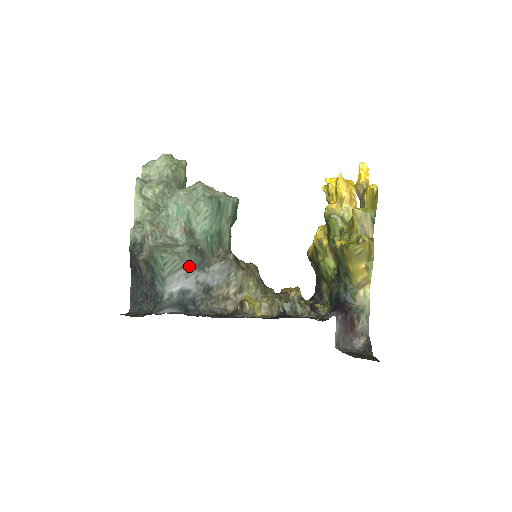
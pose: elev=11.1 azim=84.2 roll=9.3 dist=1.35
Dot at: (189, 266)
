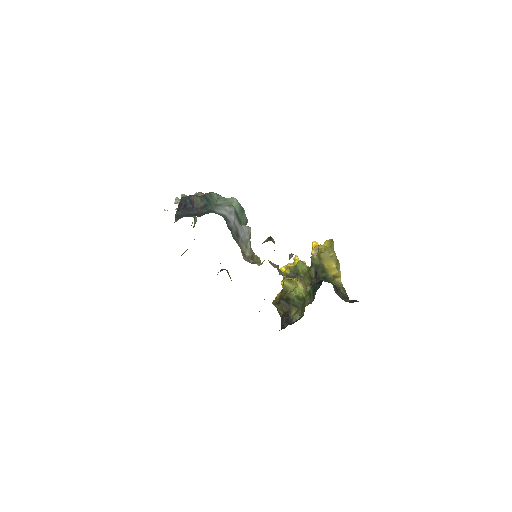
Dot at: (233, 209)
